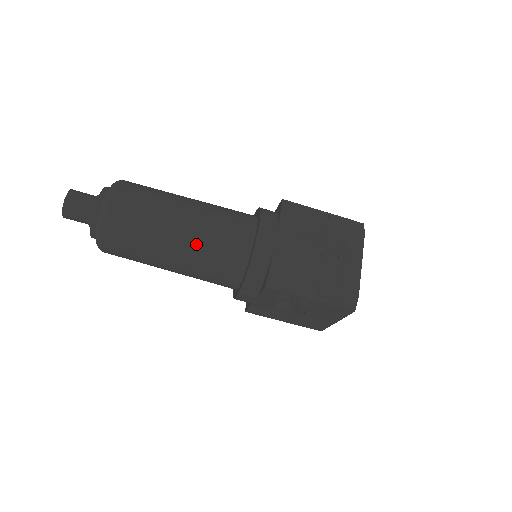
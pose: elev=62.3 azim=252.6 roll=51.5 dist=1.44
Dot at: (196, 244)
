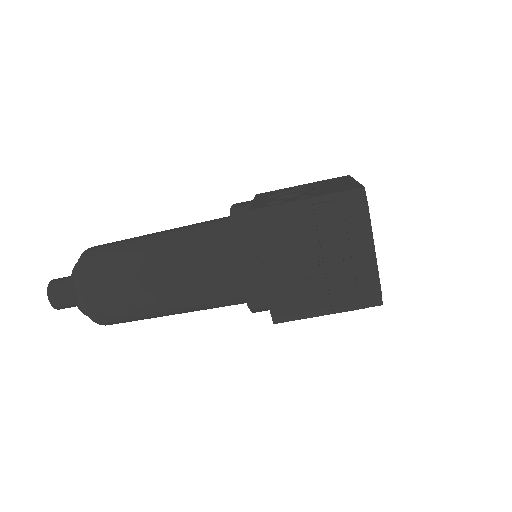
Dot at: (186, 303)
